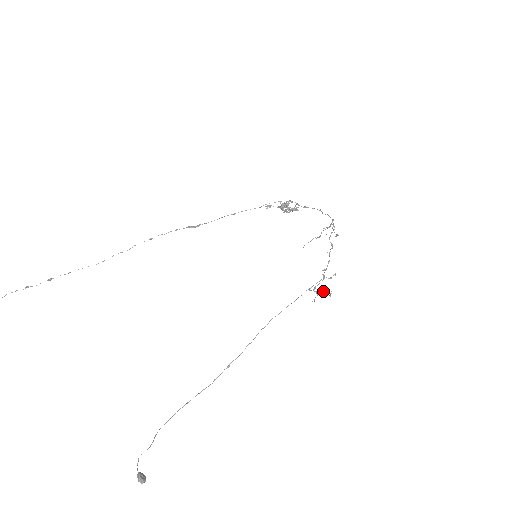
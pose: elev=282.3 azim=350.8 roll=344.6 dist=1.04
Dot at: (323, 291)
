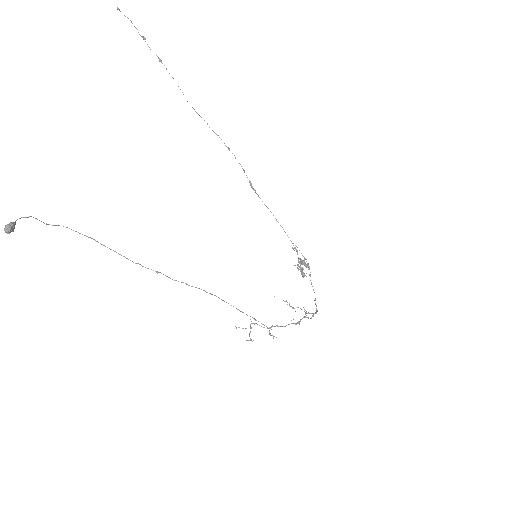
Dot at: occluded
